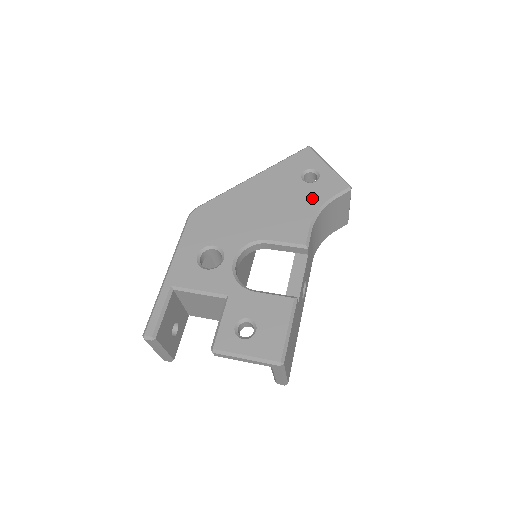
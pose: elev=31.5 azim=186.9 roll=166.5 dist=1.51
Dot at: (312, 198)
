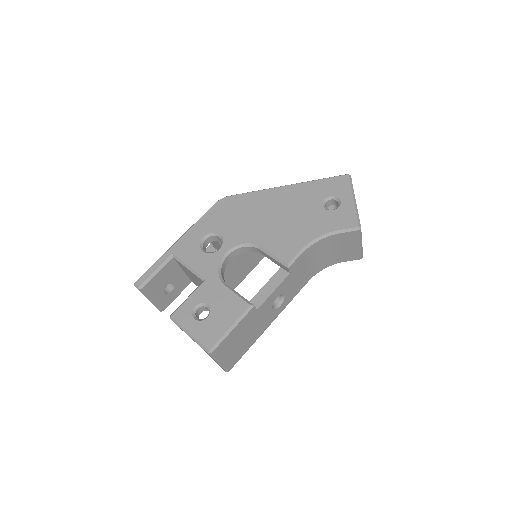
Dot at: (319, 224)
